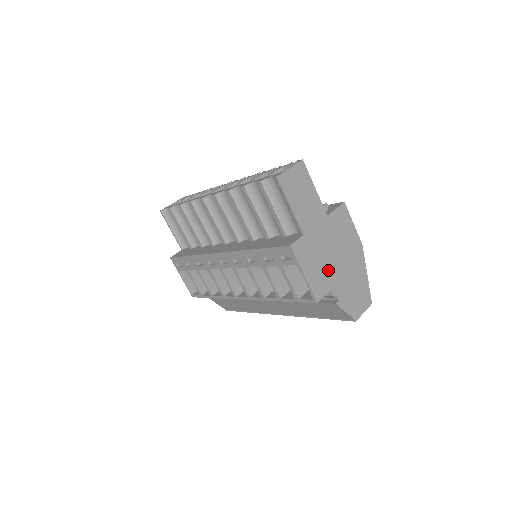
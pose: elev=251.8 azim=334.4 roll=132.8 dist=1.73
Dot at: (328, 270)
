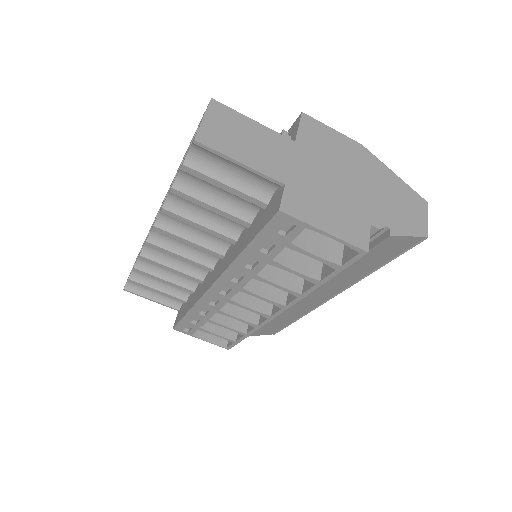
Dot at: (348, 204)
